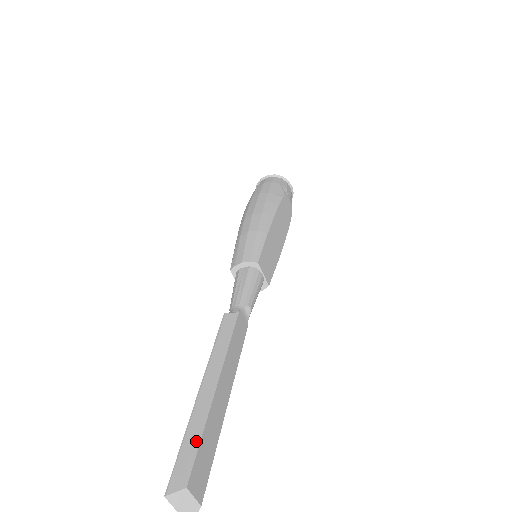
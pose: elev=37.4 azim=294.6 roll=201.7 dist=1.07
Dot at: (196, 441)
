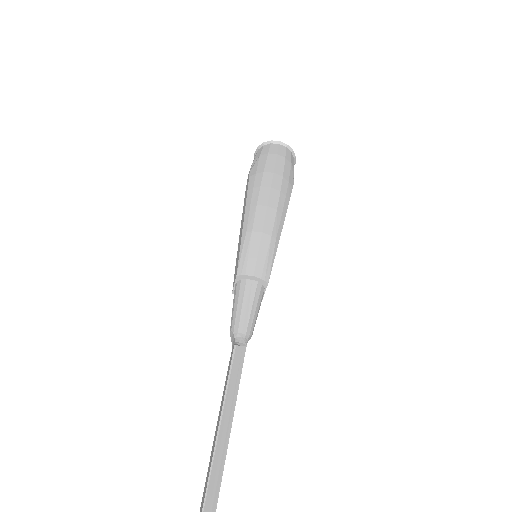
Dot at: out of frame
